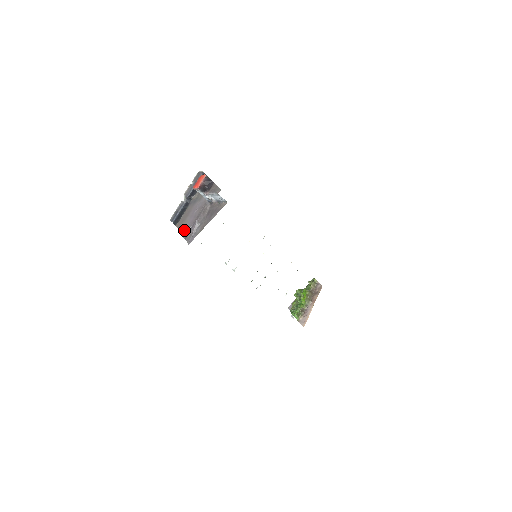
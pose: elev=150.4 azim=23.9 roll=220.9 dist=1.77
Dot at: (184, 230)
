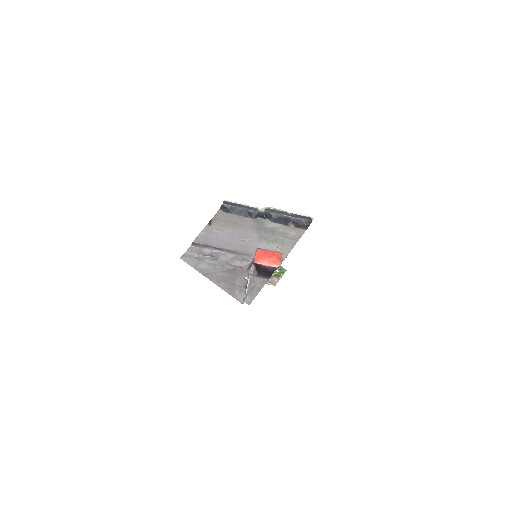
Dot at: (208, 234)
